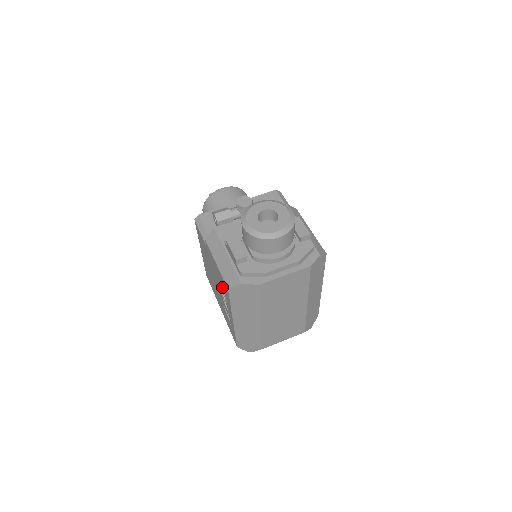
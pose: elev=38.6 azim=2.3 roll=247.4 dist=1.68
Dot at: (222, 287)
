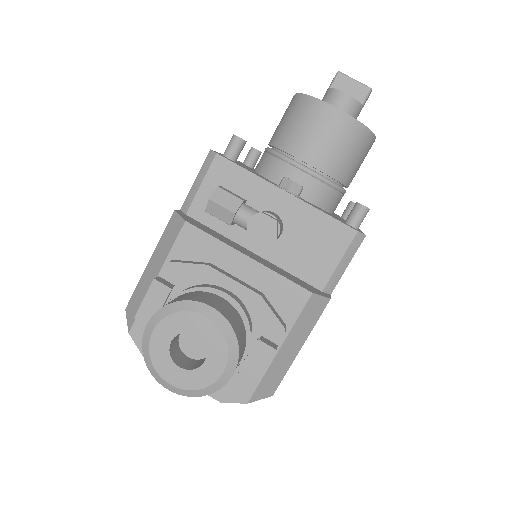
Dot at: occluded
